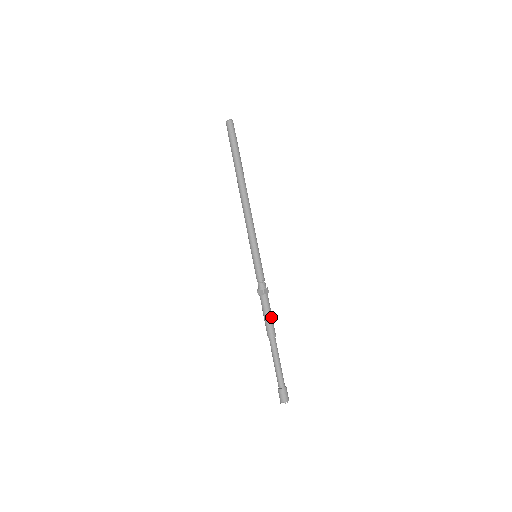
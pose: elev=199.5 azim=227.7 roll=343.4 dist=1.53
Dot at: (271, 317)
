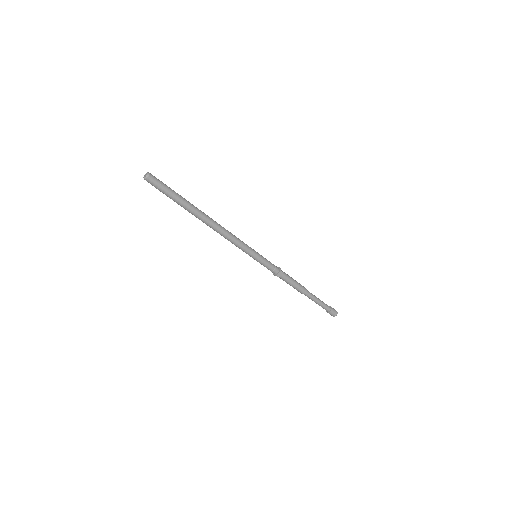
Dot at: (294, 285)
